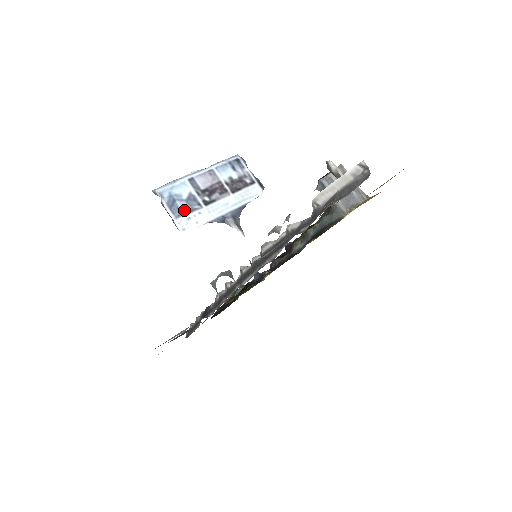
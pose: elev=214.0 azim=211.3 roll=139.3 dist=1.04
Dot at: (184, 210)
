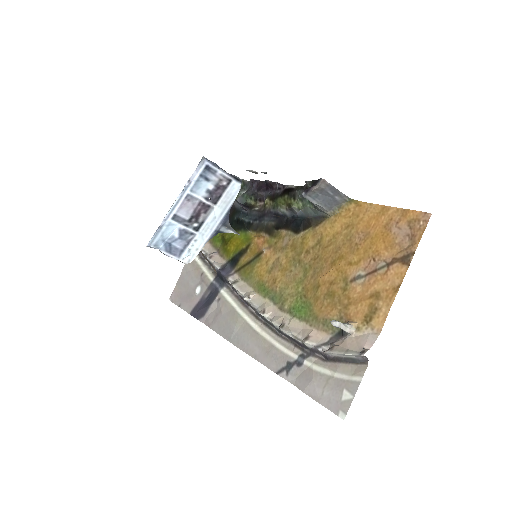
Dot at: (182, 247)
